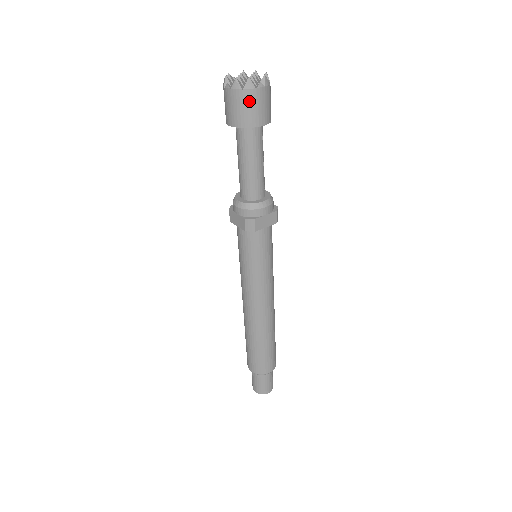
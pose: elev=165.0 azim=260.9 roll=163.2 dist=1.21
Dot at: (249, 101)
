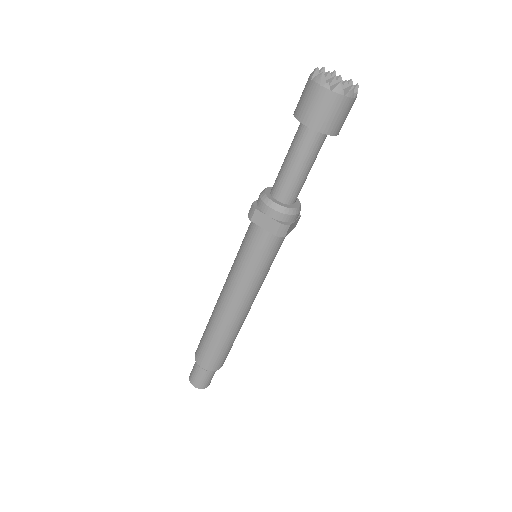
Dot at: (343, 109)
